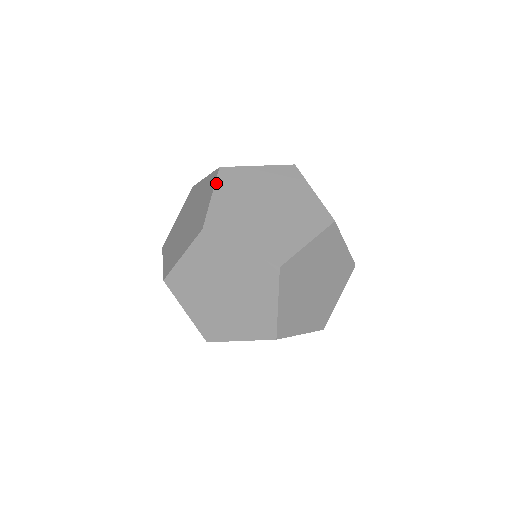
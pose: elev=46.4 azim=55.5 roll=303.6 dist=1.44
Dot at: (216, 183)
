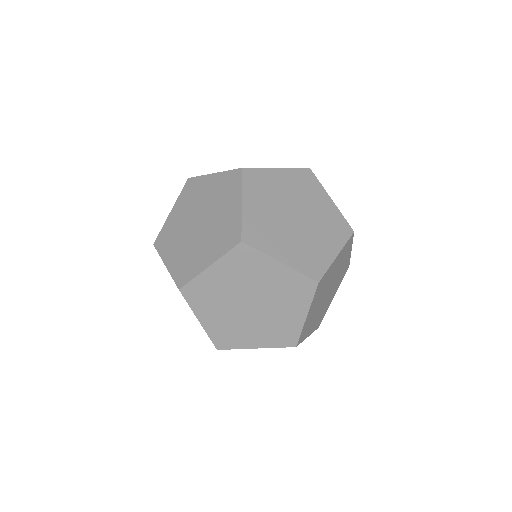
Dot at: (243, 187)
